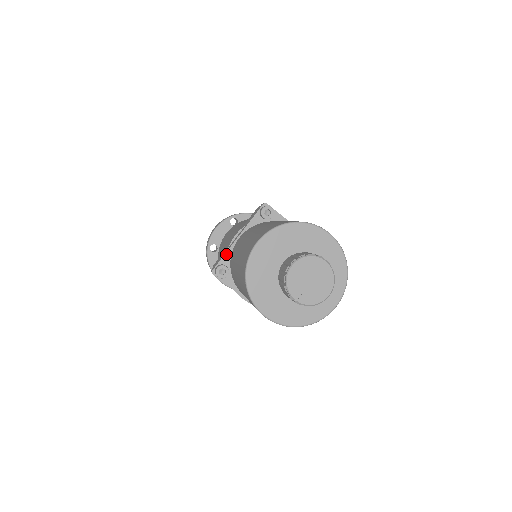
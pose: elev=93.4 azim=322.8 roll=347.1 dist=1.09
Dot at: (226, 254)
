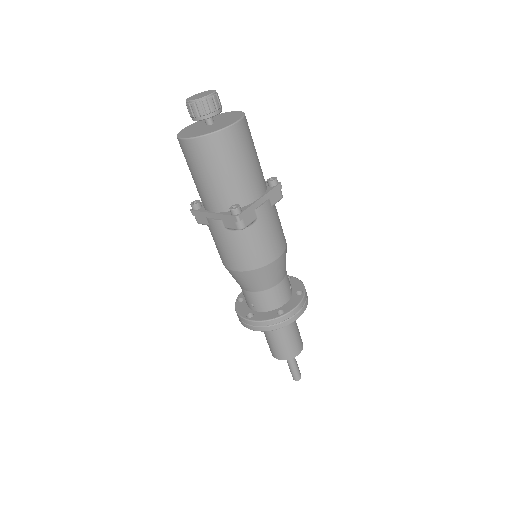
Dot at: occluded
